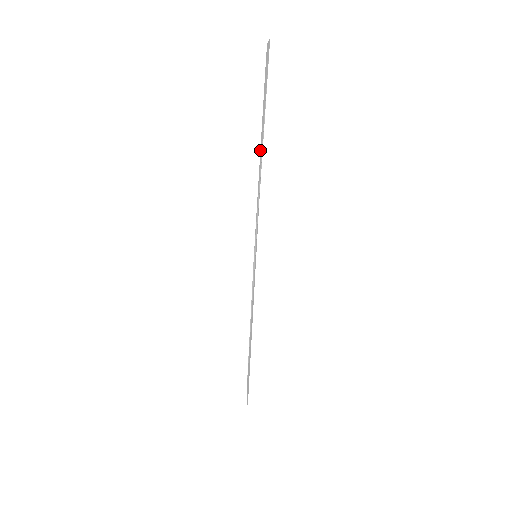
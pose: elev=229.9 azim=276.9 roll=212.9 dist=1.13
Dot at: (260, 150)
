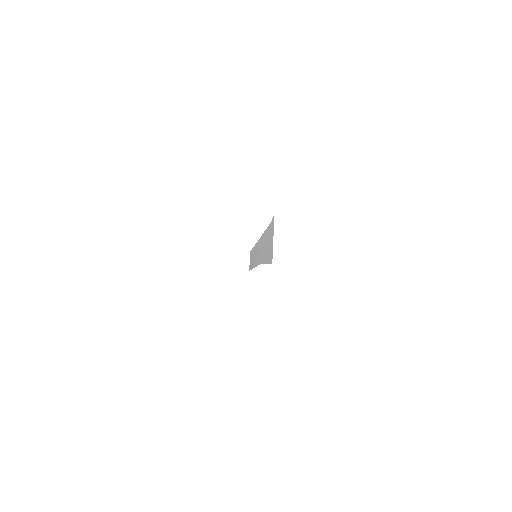
Dot at: (262, 236)
